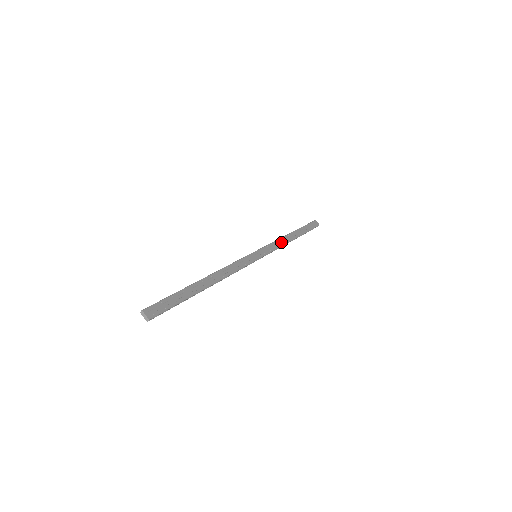
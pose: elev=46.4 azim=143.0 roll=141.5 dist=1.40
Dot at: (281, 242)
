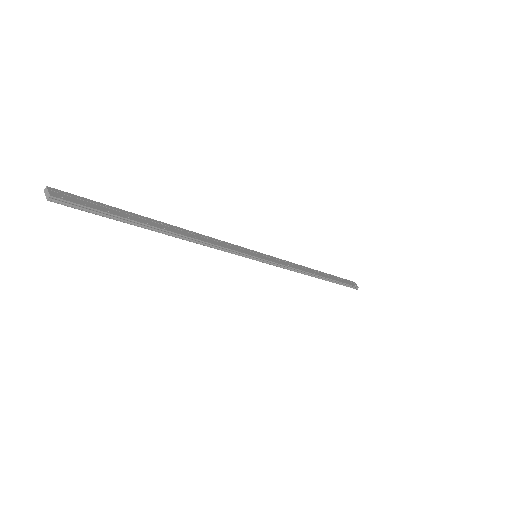
Dot at: (298, 267)
